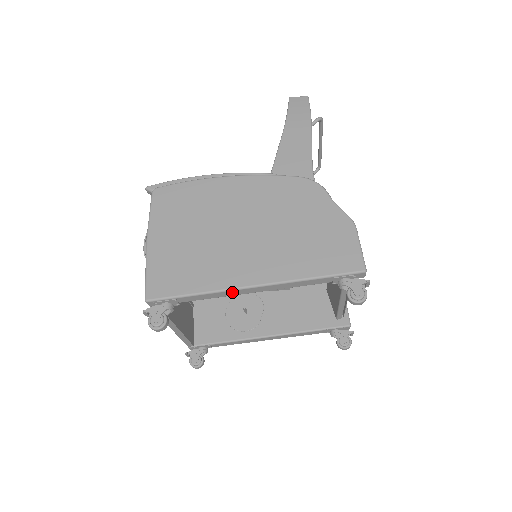
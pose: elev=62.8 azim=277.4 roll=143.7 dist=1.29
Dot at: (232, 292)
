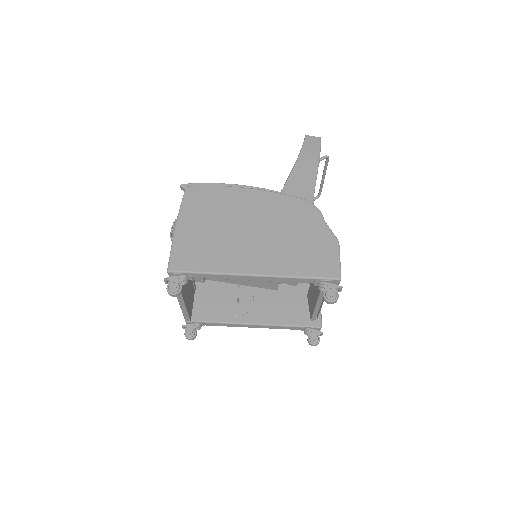
Dot at: (236, 277)
